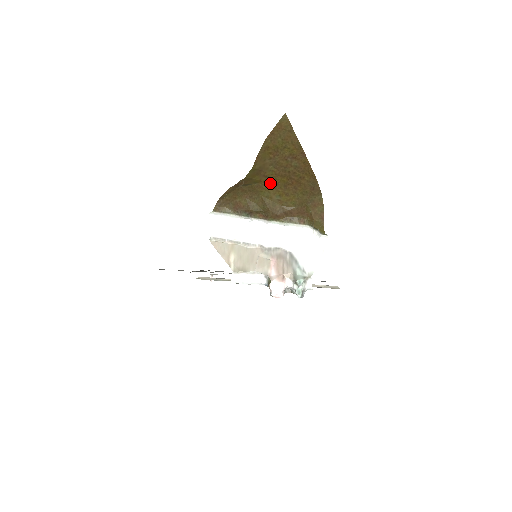
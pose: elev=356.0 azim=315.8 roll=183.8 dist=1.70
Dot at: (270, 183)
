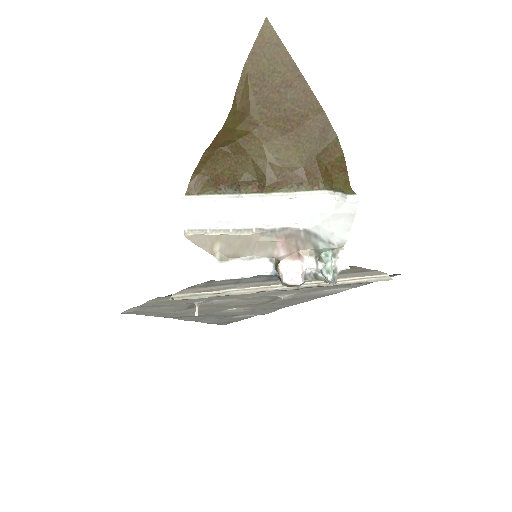
Dot at: (261, 134)
